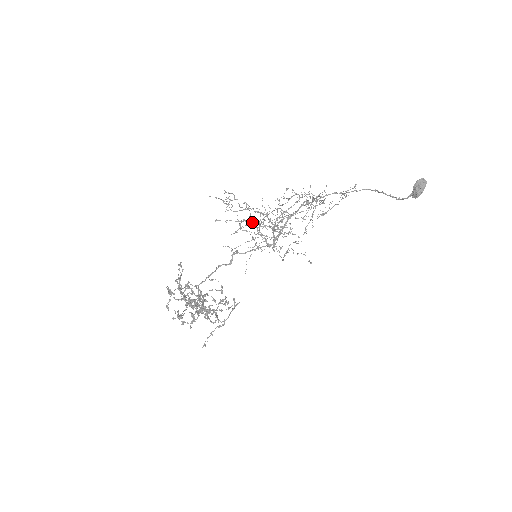
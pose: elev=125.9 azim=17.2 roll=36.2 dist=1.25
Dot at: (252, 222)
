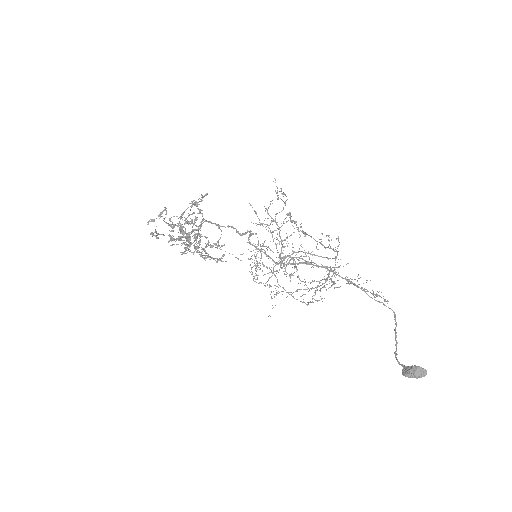
Dot at: occluded
